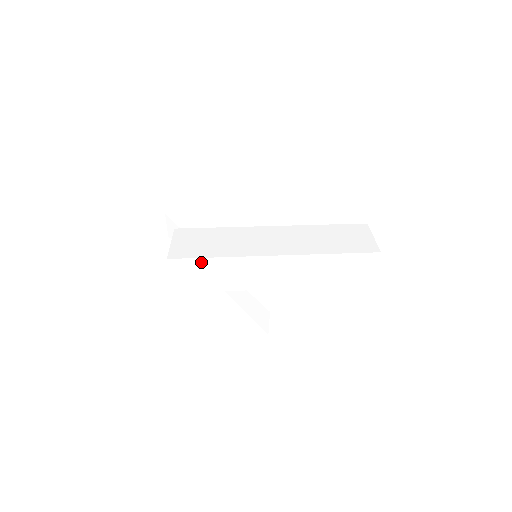
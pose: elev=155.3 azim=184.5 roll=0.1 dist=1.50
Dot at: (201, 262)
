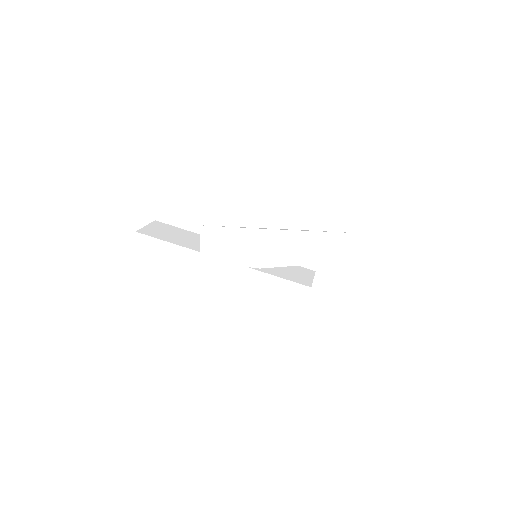
Dot at: (281, 234)
